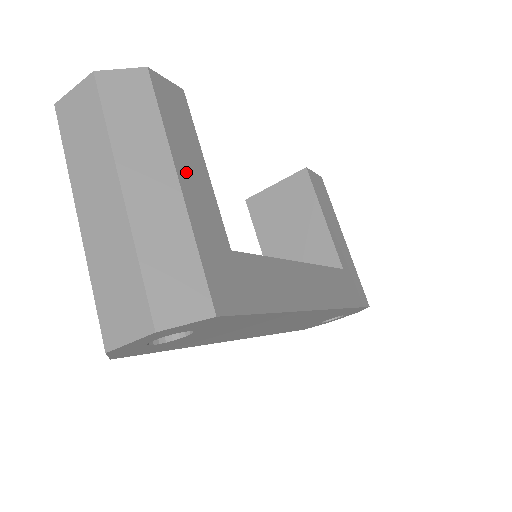
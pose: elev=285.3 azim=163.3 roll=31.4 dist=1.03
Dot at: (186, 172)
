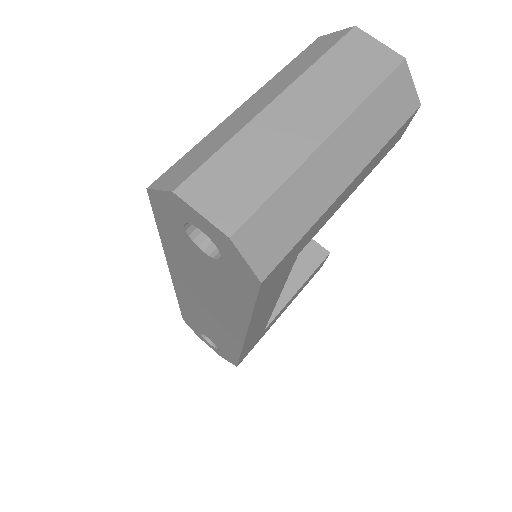
Dot at: (354, 184)
